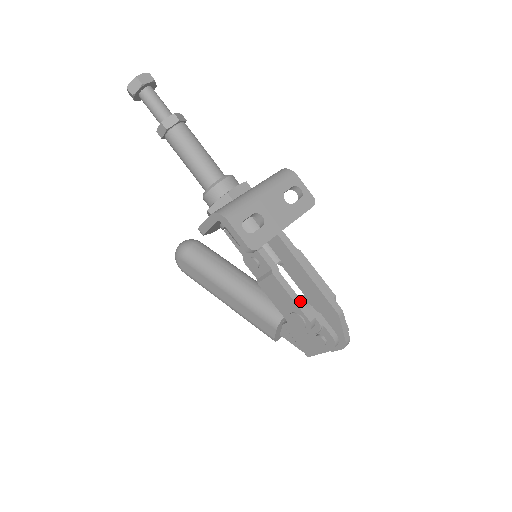
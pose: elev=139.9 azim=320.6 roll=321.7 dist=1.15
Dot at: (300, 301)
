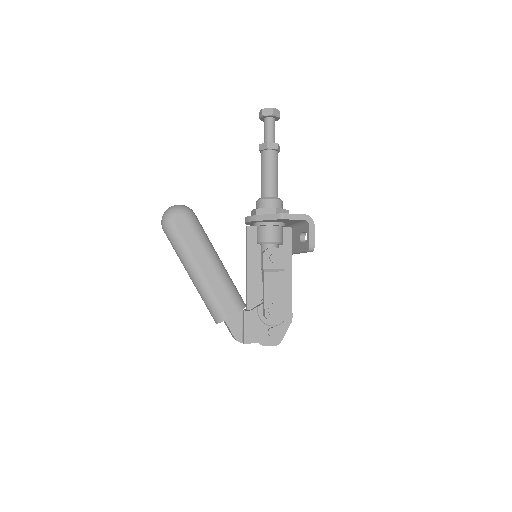
Dot at: (284, 299)
